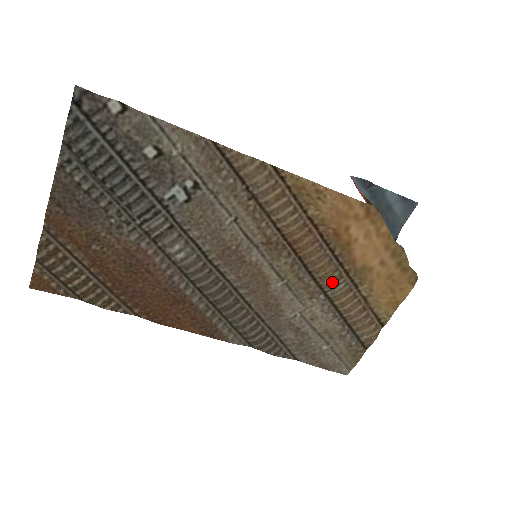
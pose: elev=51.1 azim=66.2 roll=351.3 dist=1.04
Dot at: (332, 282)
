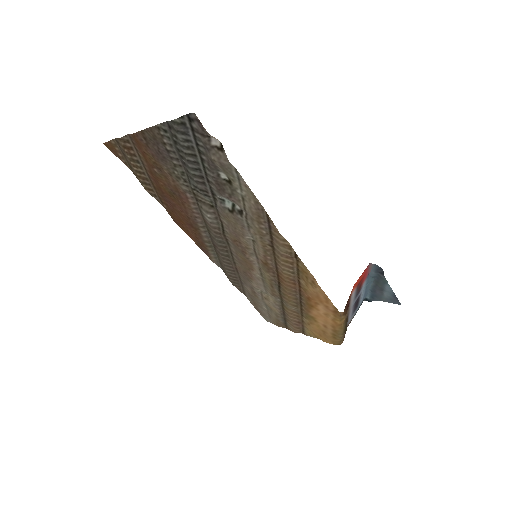
Dot at: (289, 303)
